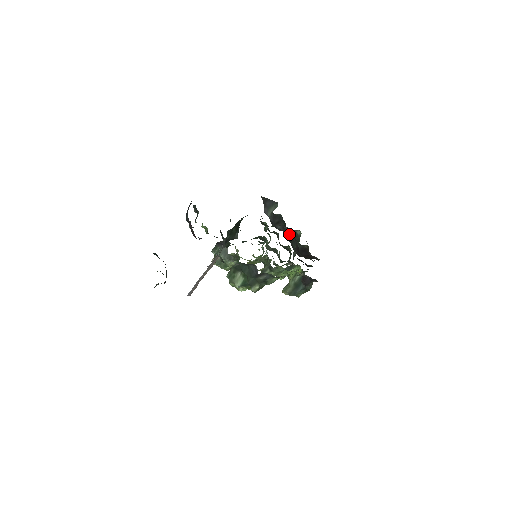
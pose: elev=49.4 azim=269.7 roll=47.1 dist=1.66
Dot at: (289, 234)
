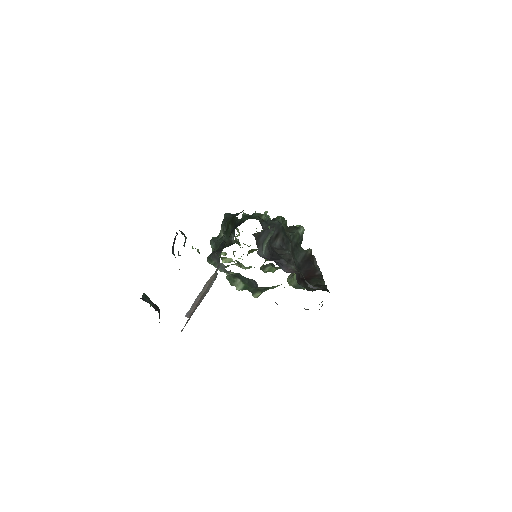
Dot at: (288, 260)
